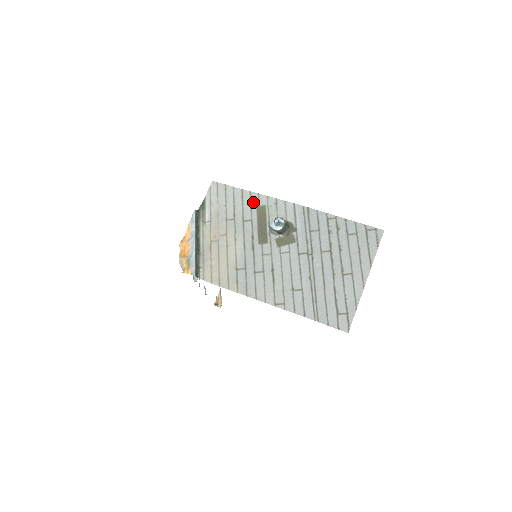
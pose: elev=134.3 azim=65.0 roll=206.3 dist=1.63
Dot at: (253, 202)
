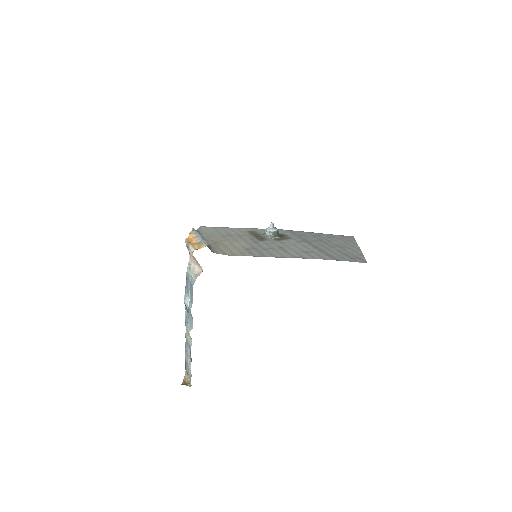
Dot at: (242, 230)
